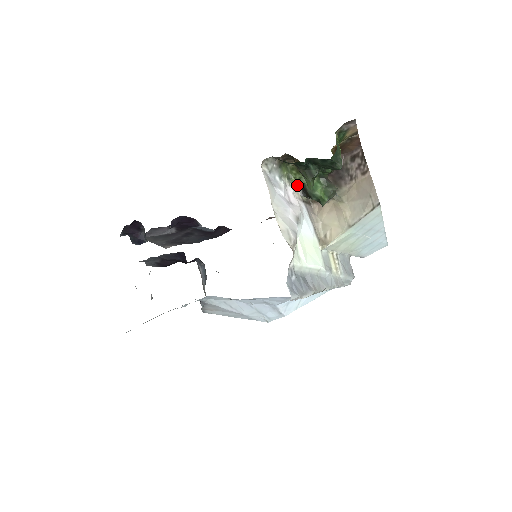
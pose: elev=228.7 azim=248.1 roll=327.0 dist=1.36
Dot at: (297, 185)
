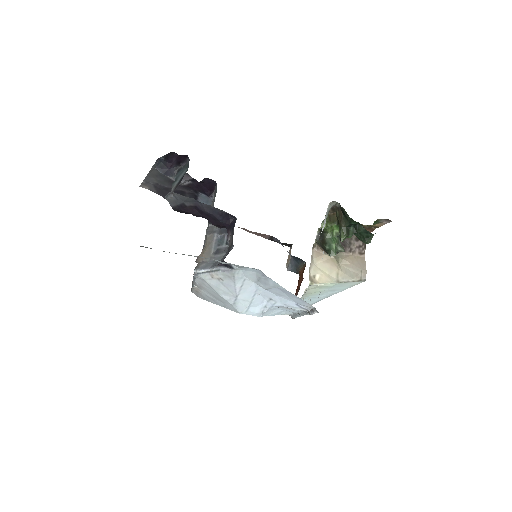
Dot at: (318, 229)
